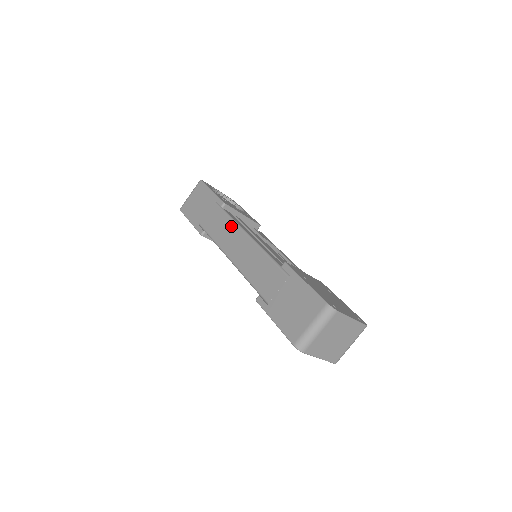
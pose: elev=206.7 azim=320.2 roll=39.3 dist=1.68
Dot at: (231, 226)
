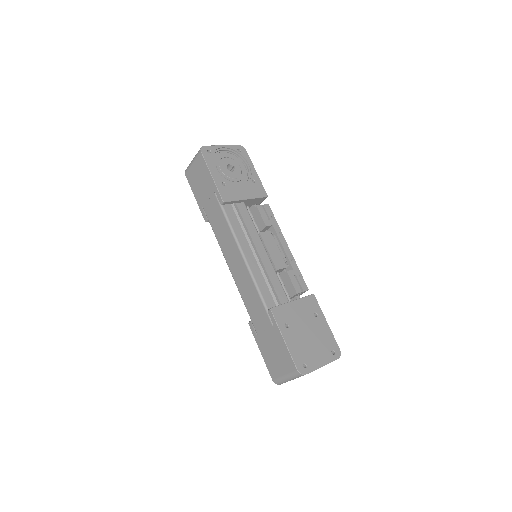
Dot at: (229, 235)
